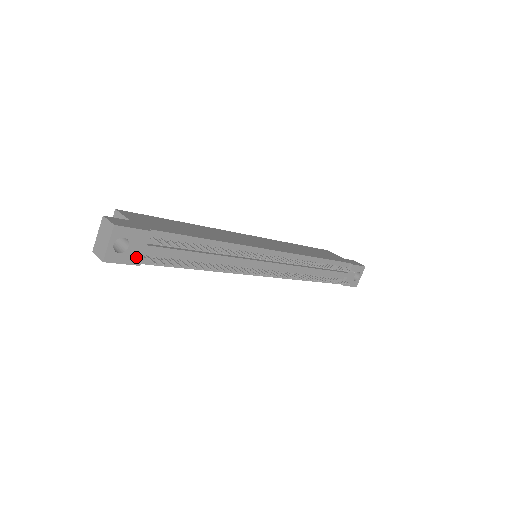
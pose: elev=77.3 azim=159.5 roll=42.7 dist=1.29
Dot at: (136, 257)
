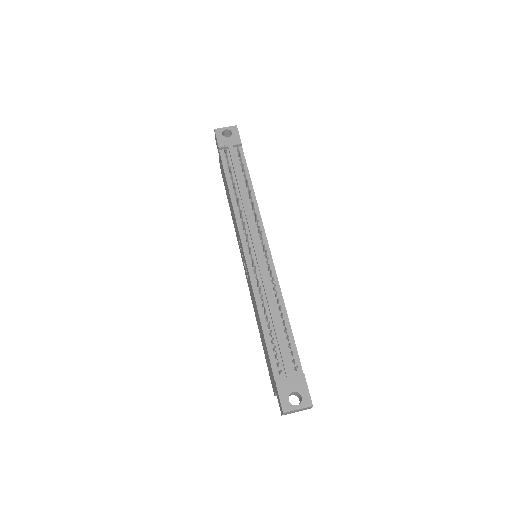
Dot at: (223, 144)
